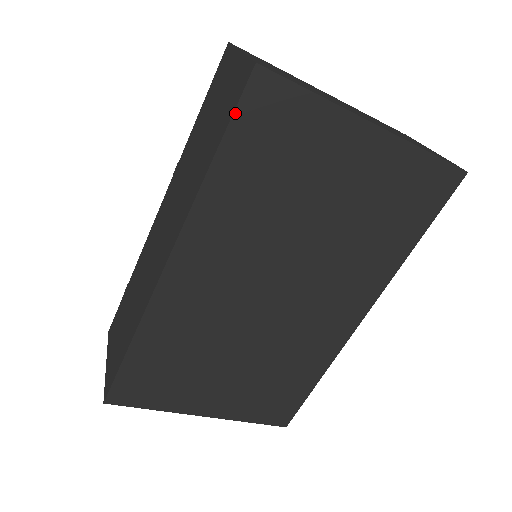
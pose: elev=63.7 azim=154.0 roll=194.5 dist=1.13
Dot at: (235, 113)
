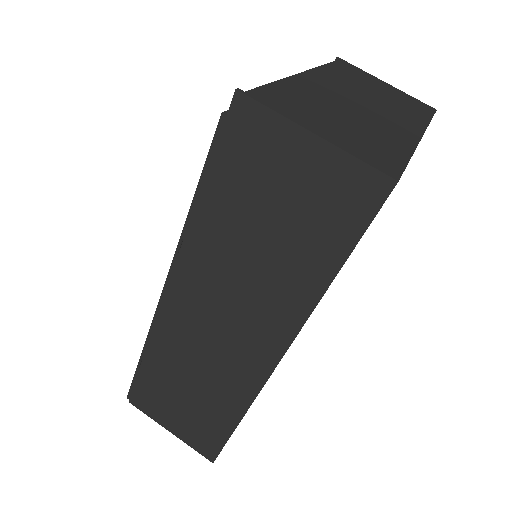
Dot at: occluded
